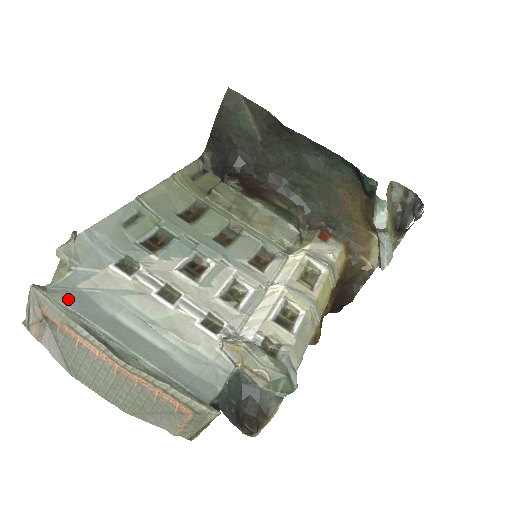
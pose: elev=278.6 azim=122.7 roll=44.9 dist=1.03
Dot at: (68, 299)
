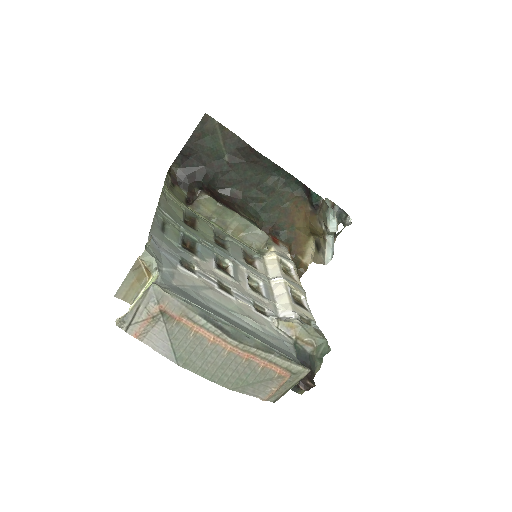
Dot at: (181, 294)
